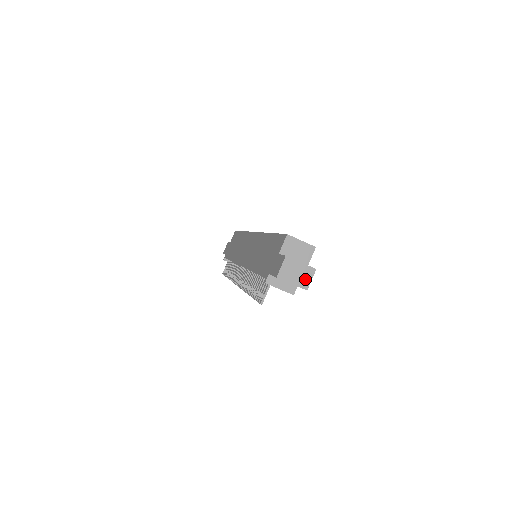
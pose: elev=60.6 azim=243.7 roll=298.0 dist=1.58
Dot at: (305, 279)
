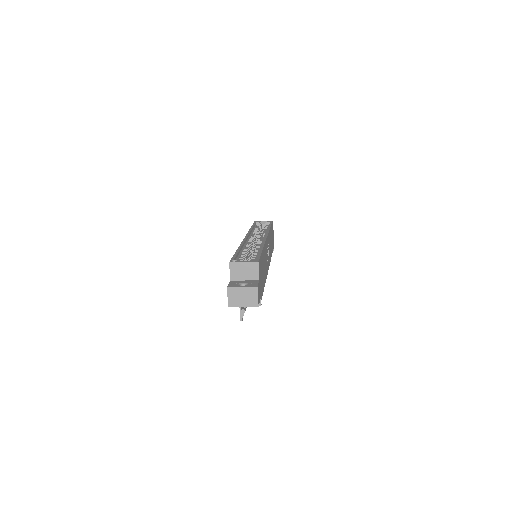
Dot at: (252, 298)
